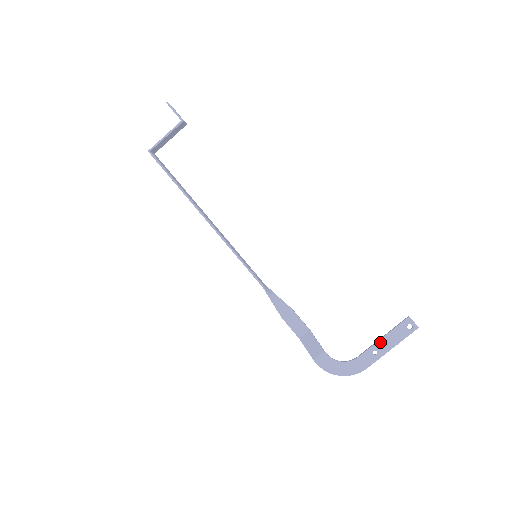
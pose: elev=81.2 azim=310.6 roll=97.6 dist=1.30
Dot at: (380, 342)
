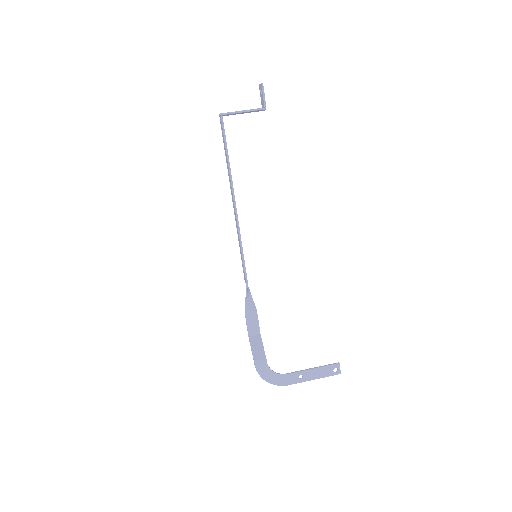
Dot at: (309, 371)
